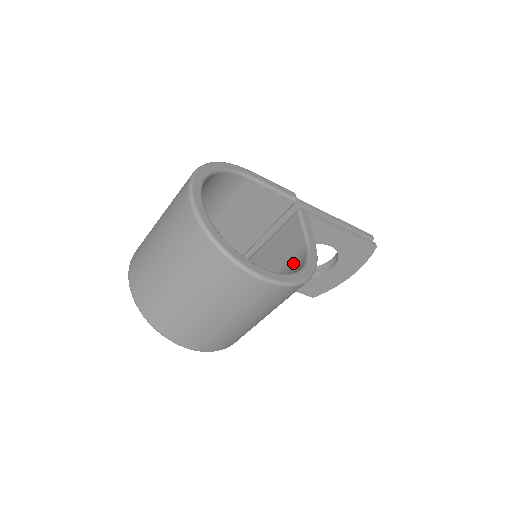
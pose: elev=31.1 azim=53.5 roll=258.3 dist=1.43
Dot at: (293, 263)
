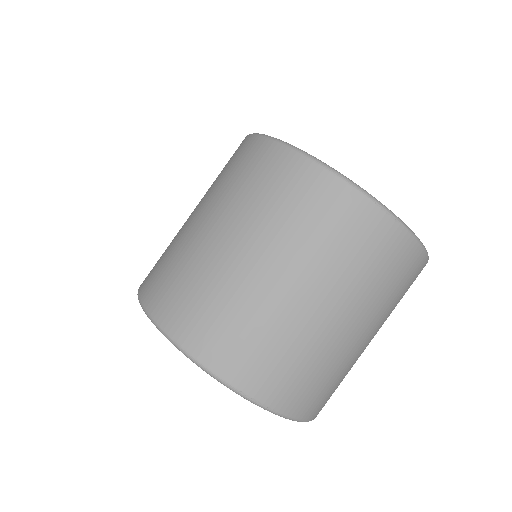
Dot at: occluded
